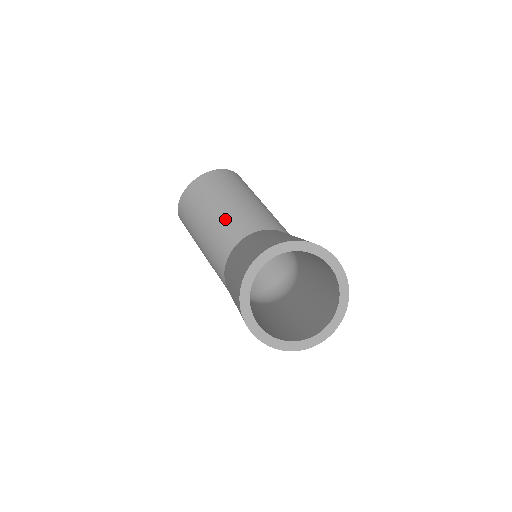
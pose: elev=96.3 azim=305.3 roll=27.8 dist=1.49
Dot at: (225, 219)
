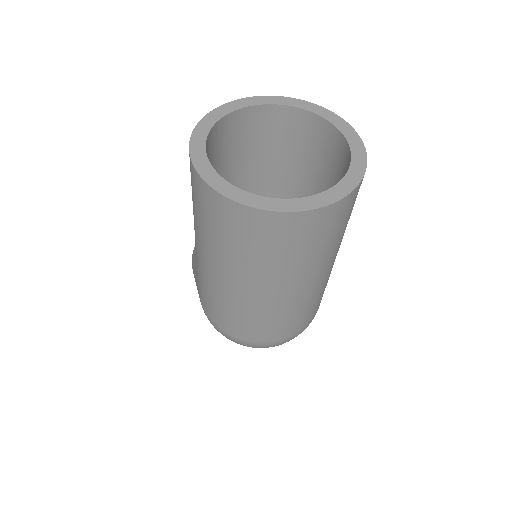
Dot at: occluded
